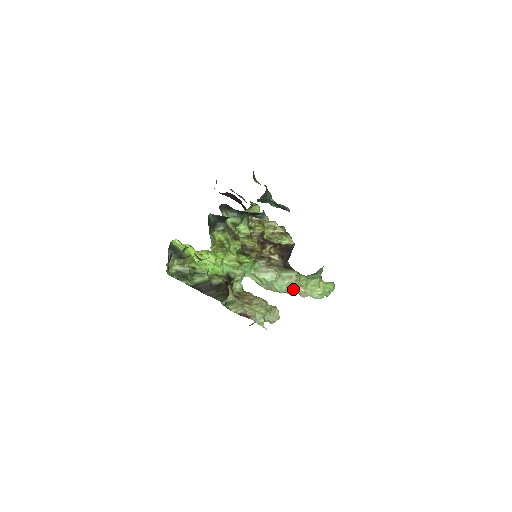
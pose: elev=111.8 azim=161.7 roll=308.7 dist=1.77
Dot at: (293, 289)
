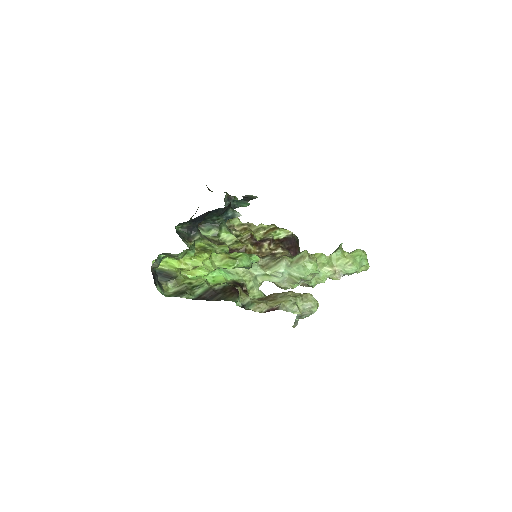
Dot at: (313, 267)
